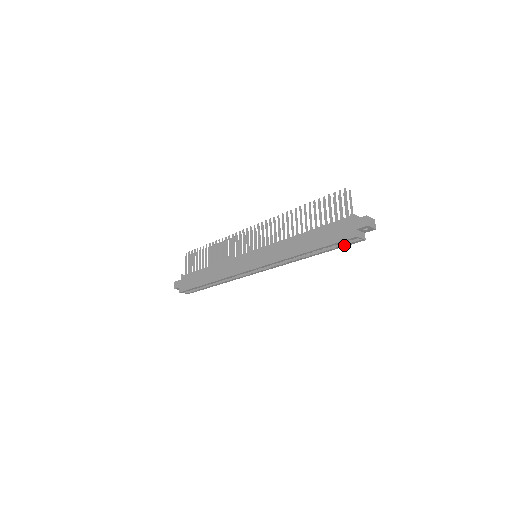
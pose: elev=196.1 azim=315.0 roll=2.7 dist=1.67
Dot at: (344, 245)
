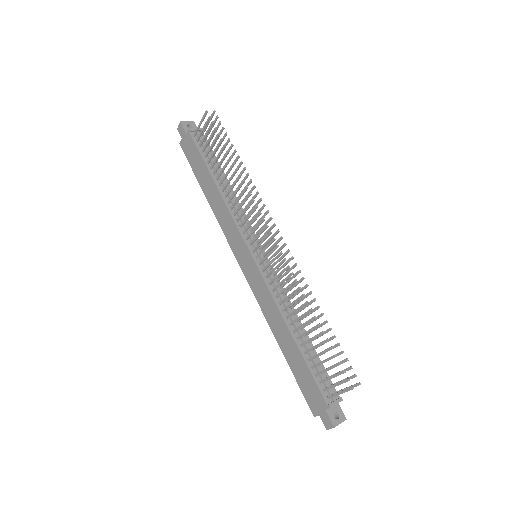
Dot at: occluded
